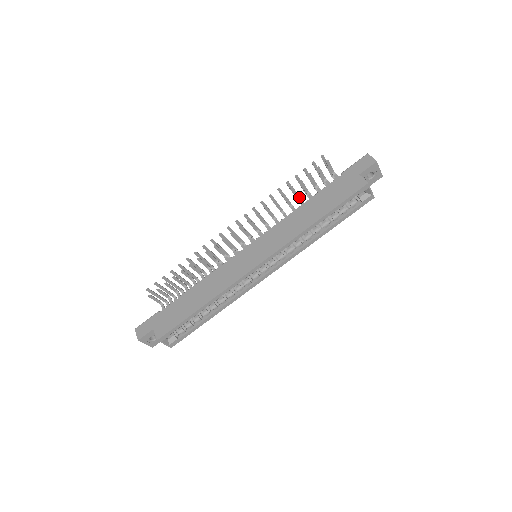
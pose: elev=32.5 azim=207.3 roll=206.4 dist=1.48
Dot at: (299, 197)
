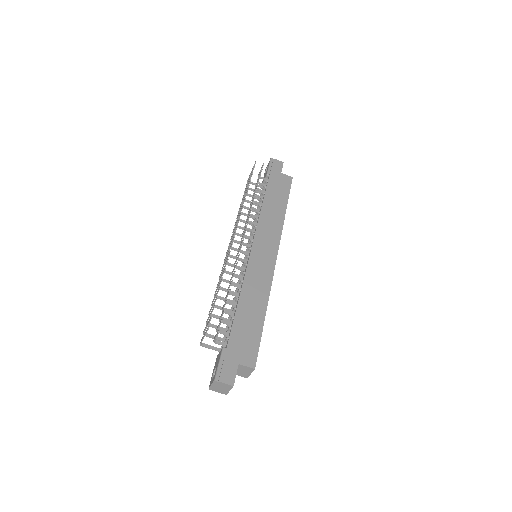
Dot at: (252, 198)
